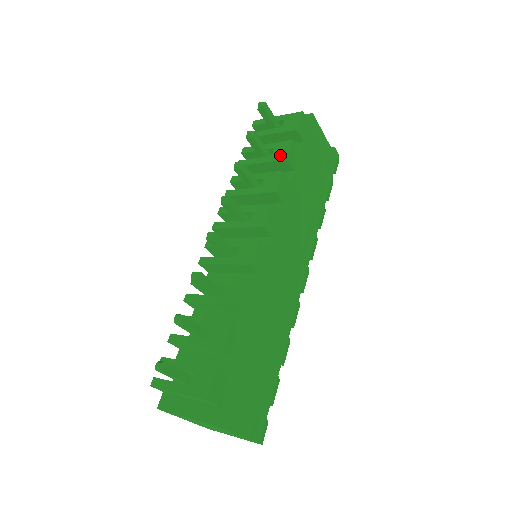
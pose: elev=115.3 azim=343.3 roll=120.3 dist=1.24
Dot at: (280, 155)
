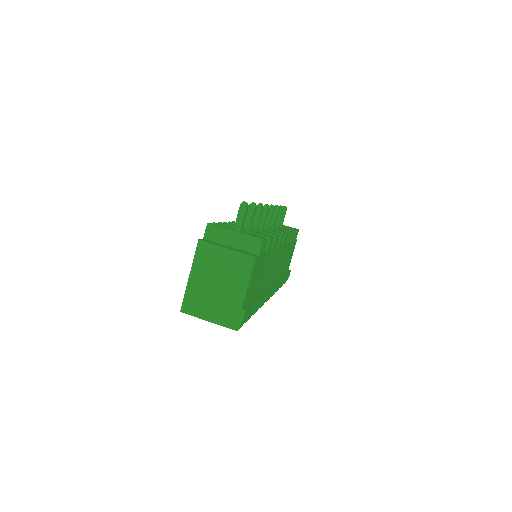
Dot at: (289, 229)
